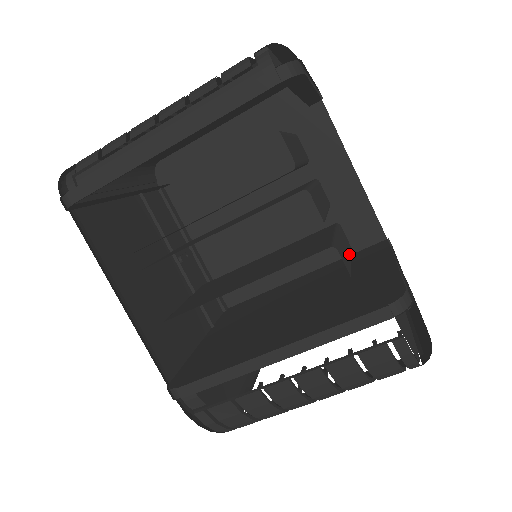
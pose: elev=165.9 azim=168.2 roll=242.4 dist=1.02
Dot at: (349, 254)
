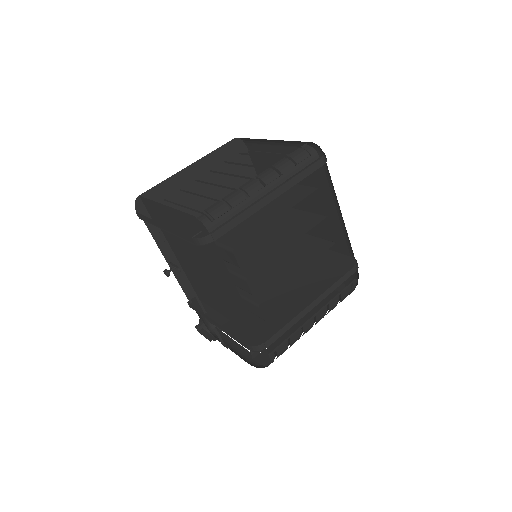
Dot at: occluded
